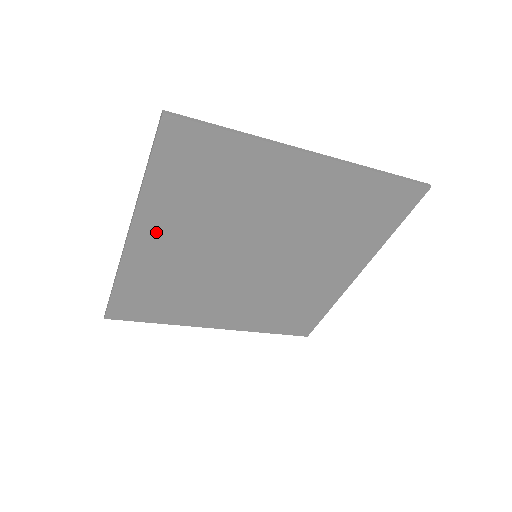
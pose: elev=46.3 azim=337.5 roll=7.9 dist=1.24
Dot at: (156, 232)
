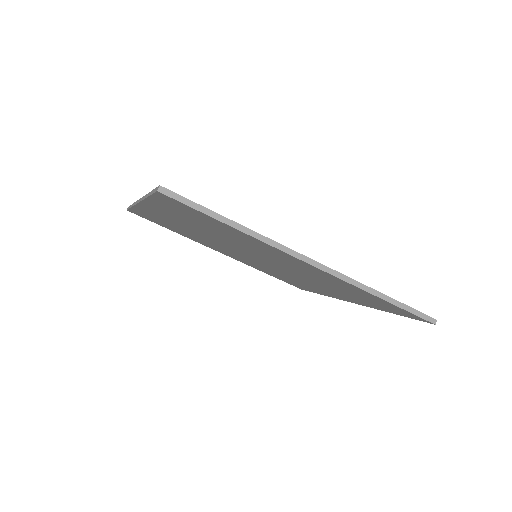
Dot at: (163, 213)
